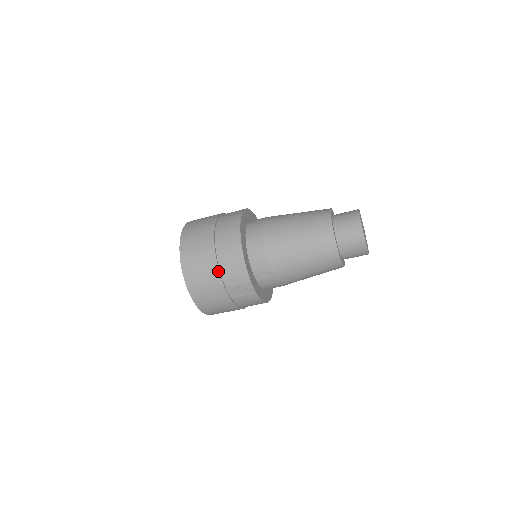
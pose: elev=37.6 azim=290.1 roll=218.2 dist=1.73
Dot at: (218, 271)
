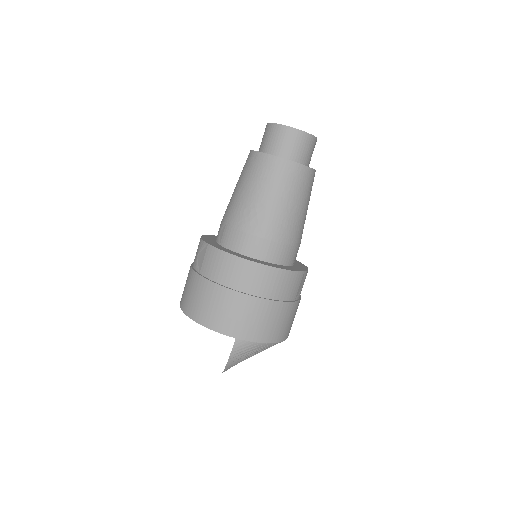
Dot at: occluded
